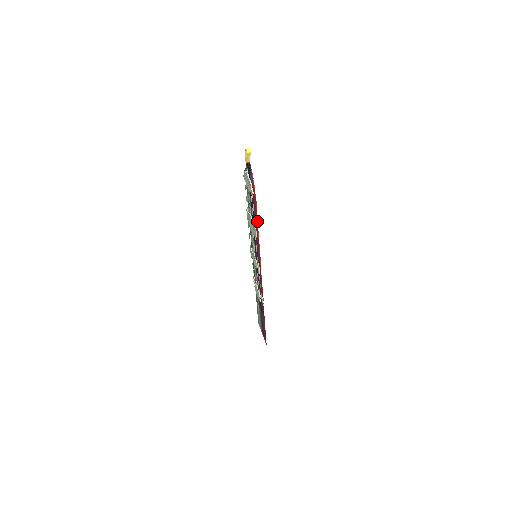
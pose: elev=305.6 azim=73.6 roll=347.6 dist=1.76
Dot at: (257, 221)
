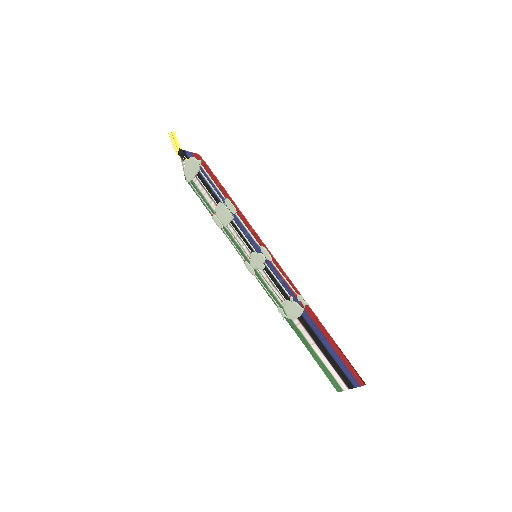
Dot at: (223, 189)
